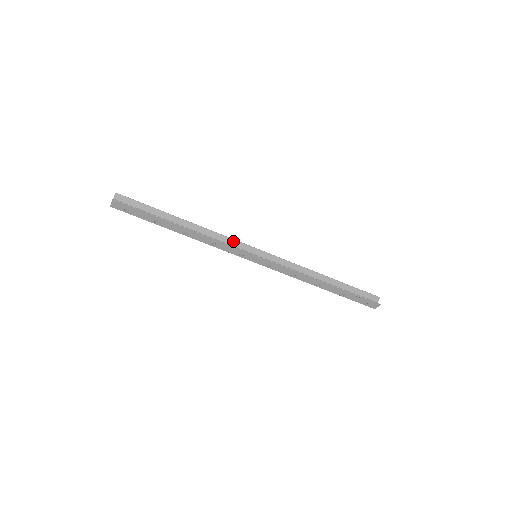
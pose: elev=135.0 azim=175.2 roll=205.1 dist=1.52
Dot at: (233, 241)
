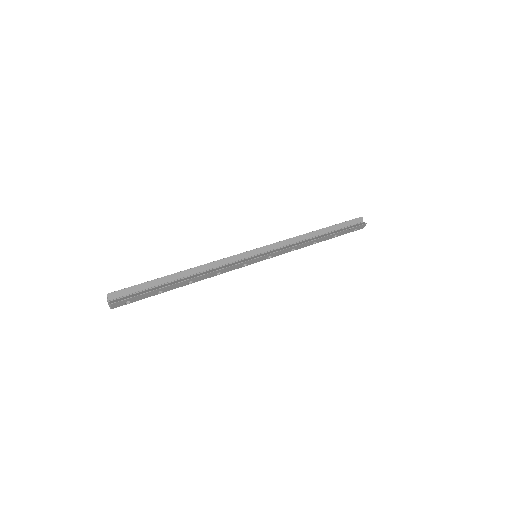
Dot at: (231, 258)
